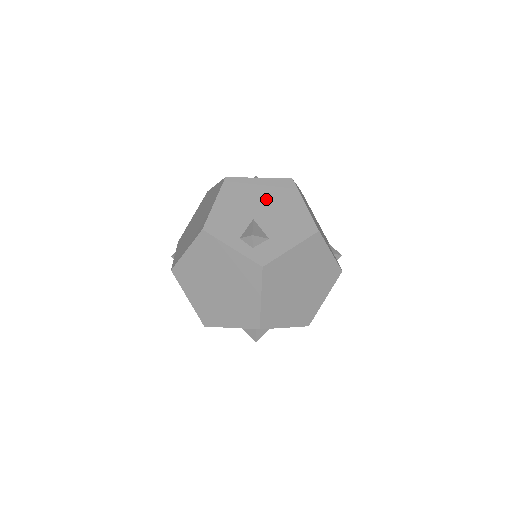
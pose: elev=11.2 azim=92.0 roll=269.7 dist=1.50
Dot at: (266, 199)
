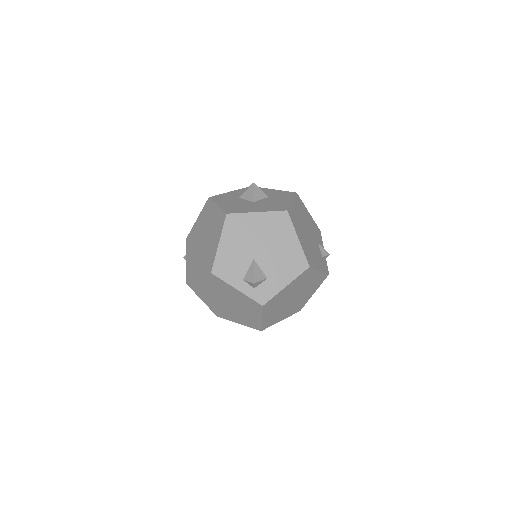
Dot at: (264, 236)
